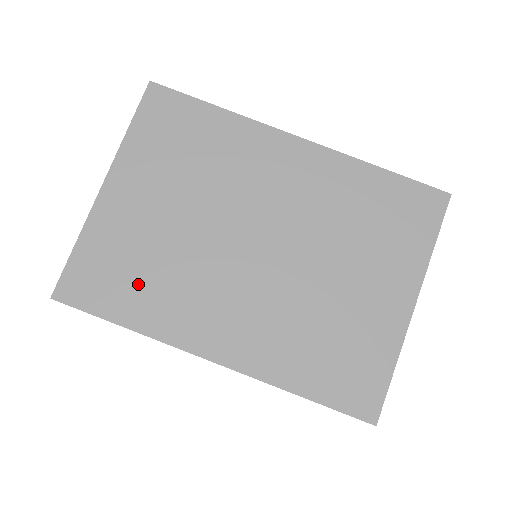
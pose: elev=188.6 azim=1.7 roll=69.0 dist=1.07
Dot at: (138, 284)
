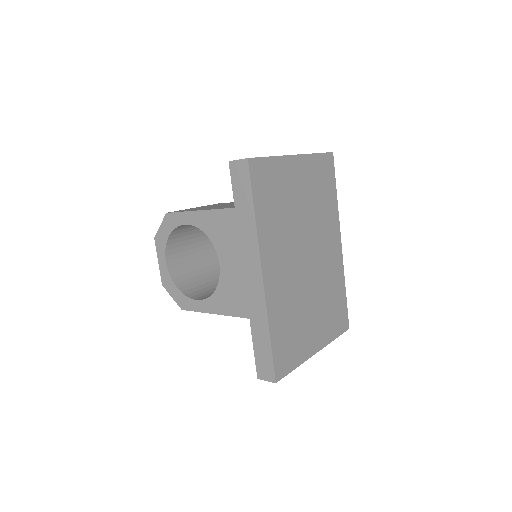
Dot at: (272, 207)
